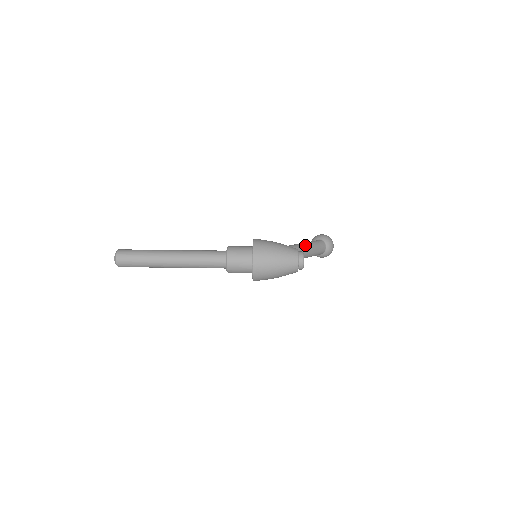
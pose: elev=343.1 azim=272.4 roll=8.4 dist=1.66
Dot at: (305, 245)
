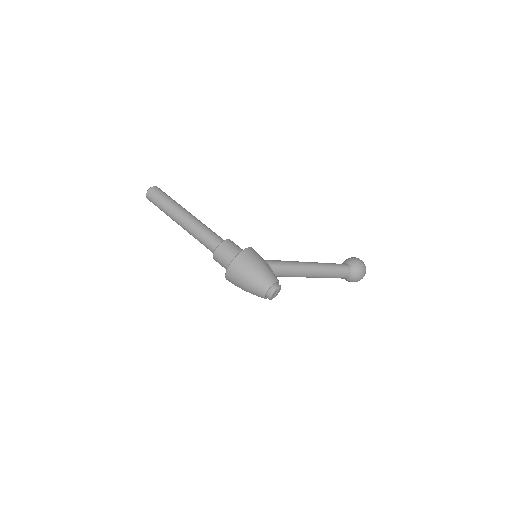
Dot at: (317, 268)
